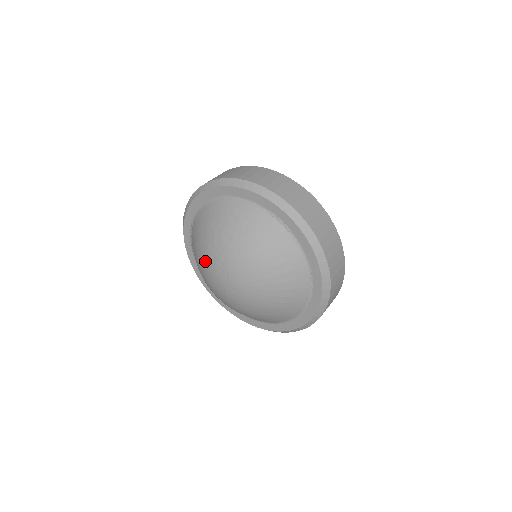
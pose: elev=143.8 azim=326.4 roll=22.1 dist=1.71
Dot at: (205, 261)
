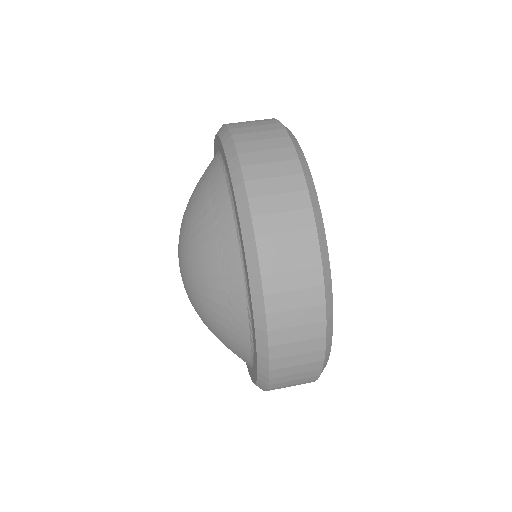
Dot at: occluded
